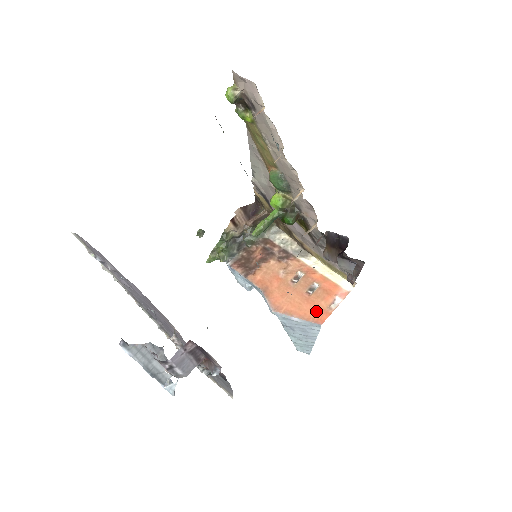
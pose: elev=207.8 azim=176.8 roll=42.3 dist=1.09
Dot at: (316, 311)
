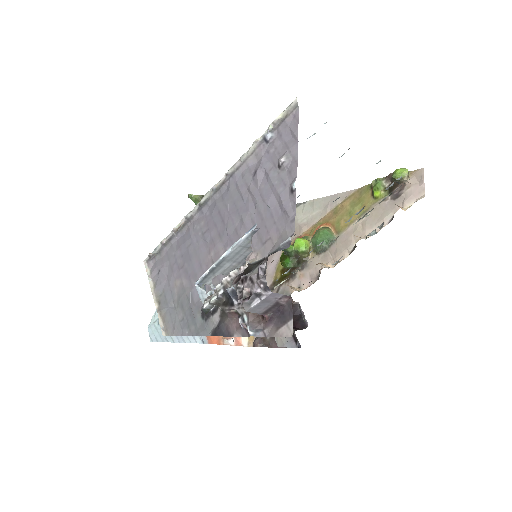
Dot at: occluded
